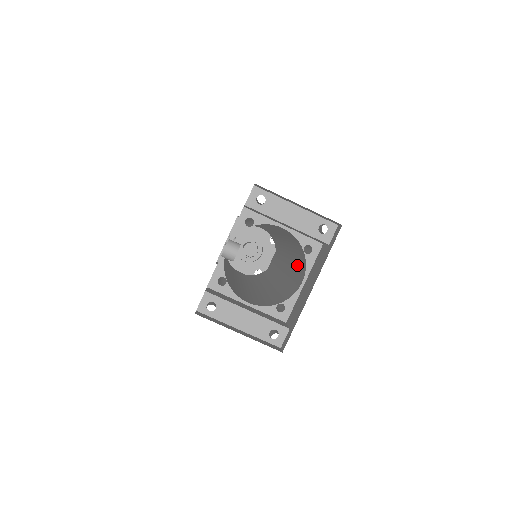
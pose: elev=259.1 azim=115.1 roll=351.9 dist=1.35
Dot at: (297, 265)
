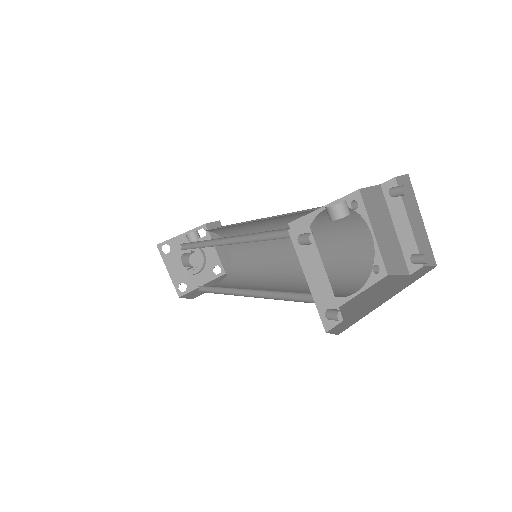
Dot at: occluded
